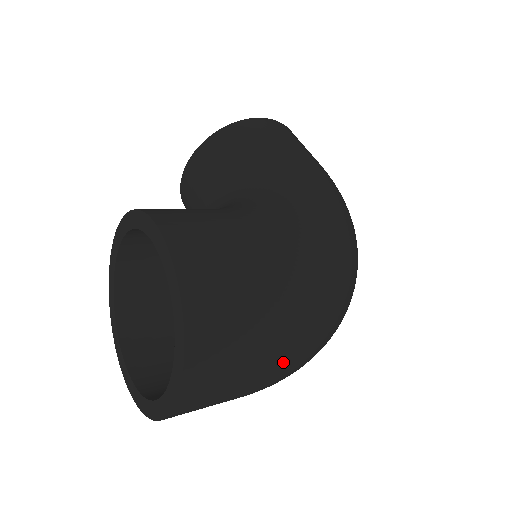
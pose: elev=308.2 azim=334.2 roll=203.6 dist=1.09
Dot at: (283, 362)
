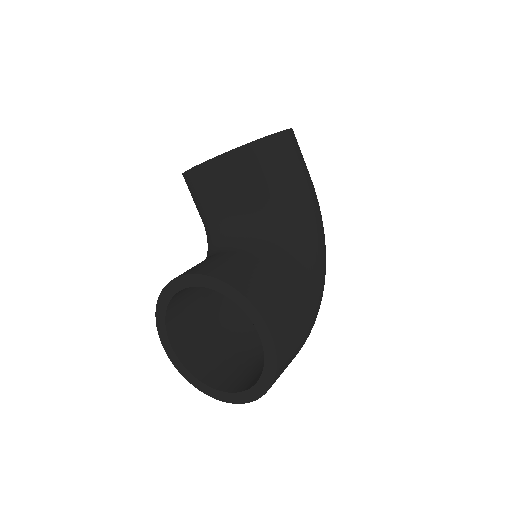
Dot at: occluded
